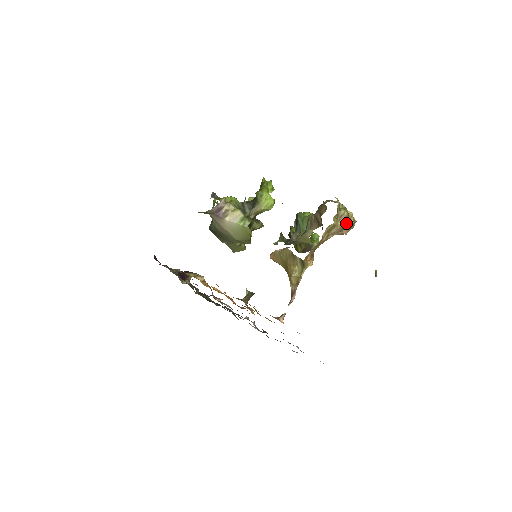
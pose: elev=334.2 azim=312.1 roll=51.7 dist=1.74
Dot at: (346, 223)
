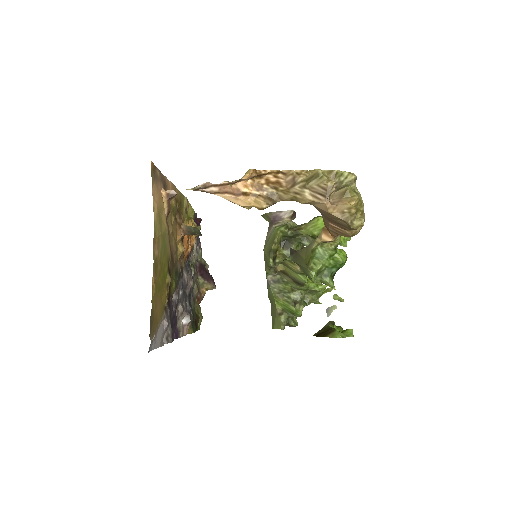
Dot at: (341, 200)
